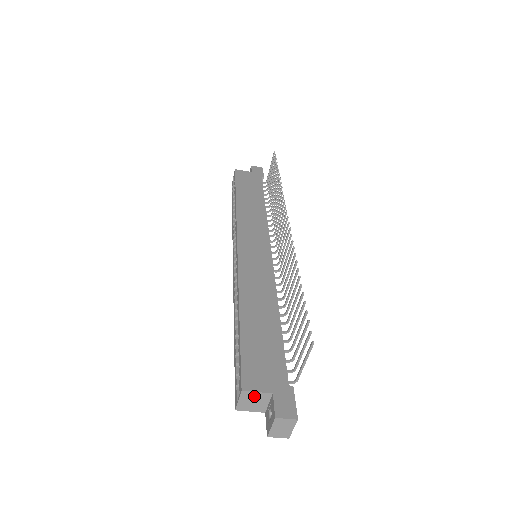
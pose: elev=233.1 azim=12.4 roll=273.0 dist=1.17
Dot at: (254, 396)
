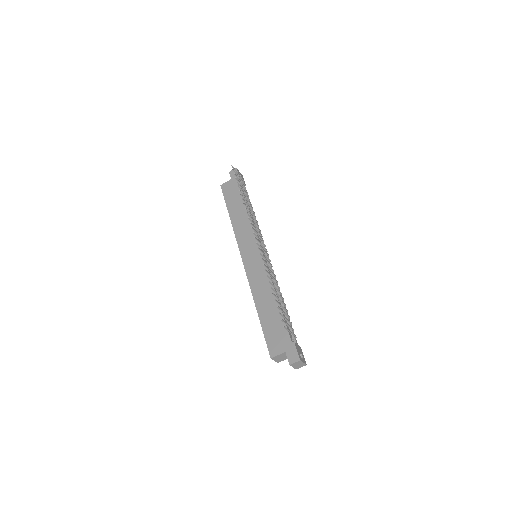
Dot at: (279, 356)
